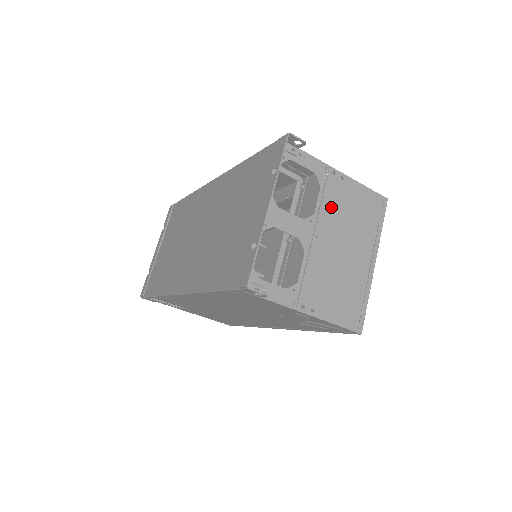
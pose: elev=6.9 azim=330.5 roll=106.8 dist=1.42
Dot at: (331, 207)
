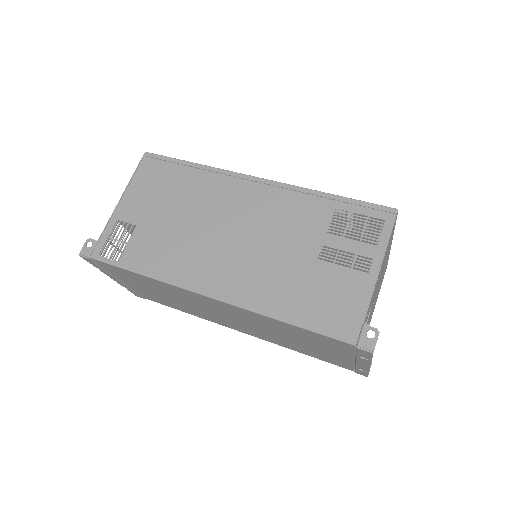
Dot at: occluded
